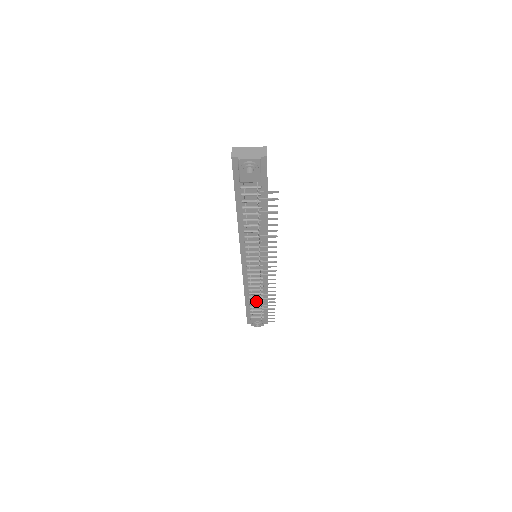
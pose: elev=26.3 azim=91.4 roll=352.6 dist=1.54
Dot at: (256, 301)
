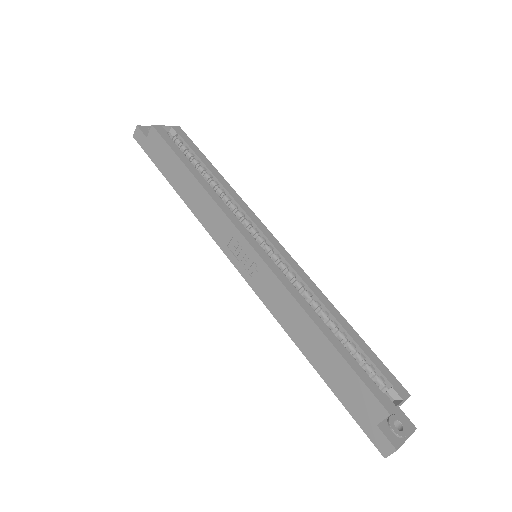
Dot at: occluded
